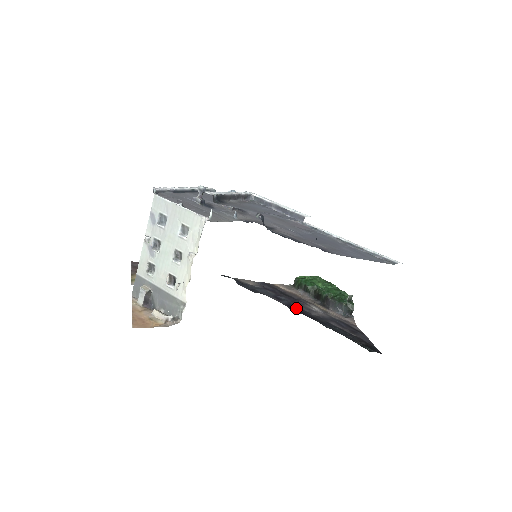
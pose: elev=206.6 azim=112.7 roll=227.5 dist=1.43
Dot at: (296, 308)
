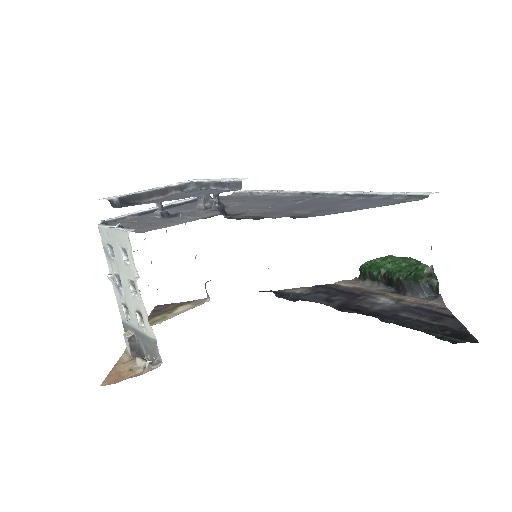
Dot at: (351, 307)
